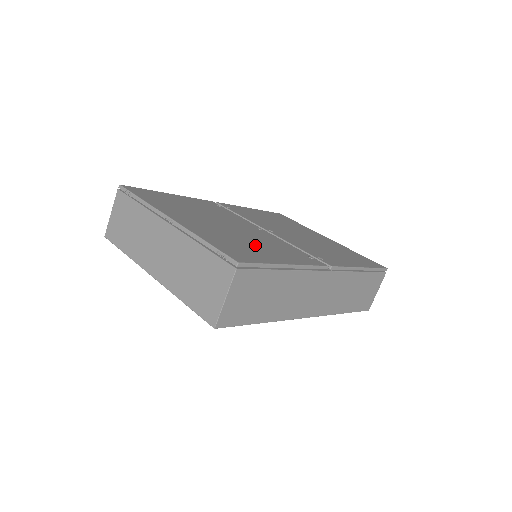
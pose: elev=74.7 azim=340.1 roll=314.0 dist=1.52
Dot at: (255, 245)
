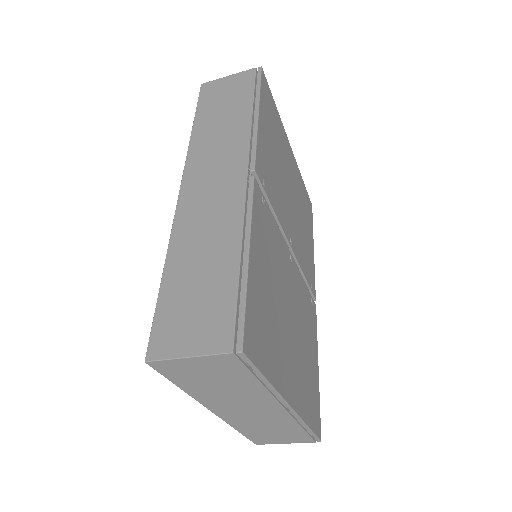
Dot at: (308, 353)
